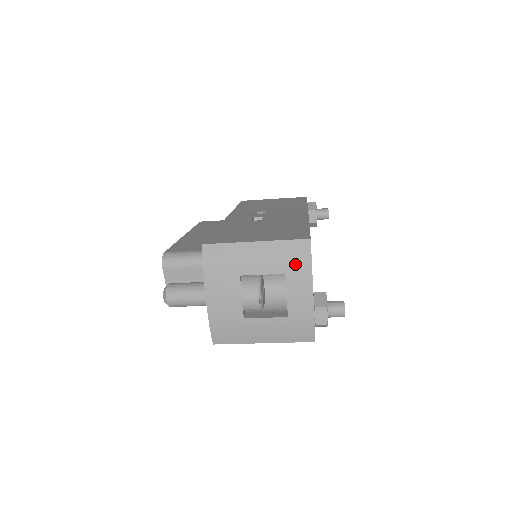
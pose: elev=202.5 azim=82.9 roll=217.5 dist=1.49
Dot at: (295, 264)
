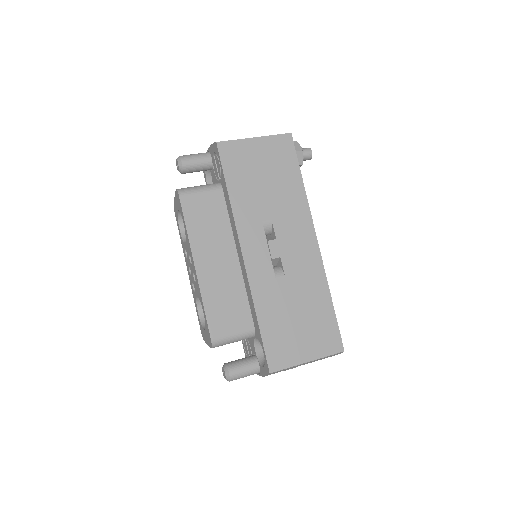
Dot at: occluded
